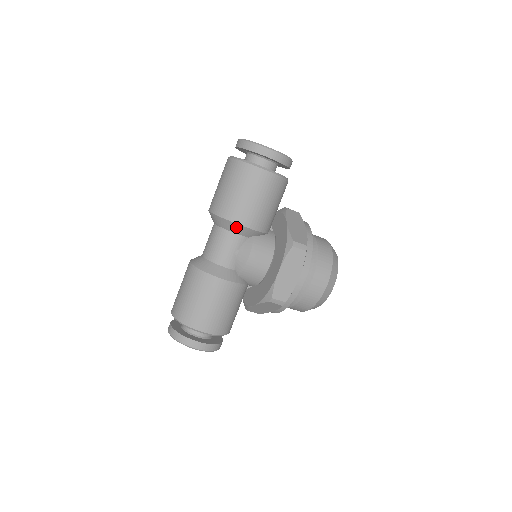
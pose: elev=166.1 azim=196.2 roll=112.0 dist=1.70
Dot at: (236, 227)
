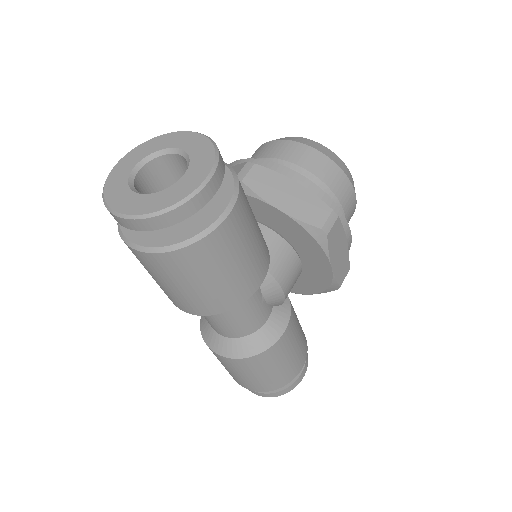
Dot at: occluded
